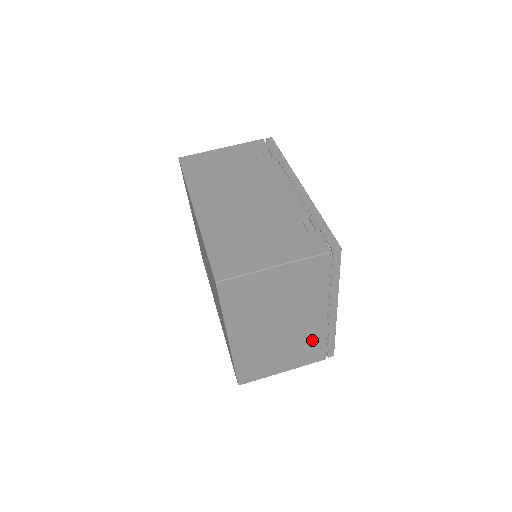
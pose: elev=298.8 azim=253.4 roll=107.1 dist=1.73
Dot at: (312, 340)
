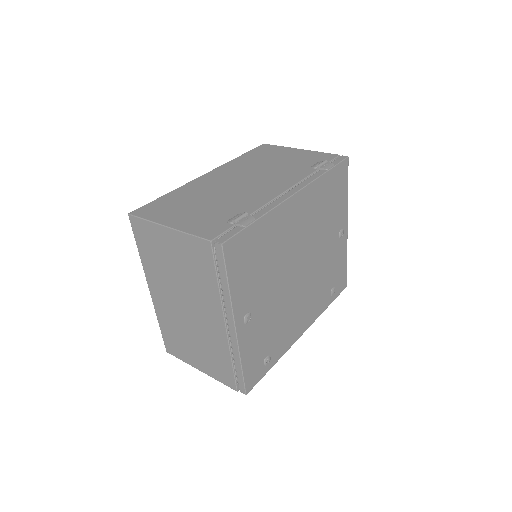
Dot at: (218, 351)
